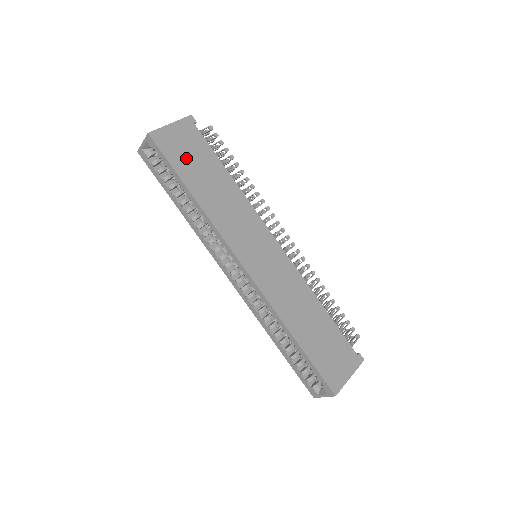
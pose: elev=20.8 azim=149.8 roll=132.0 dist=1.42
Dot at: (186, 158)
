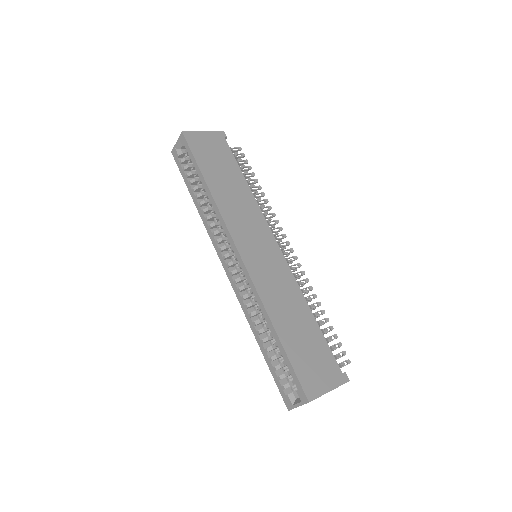
Dot at: (210, 158)
